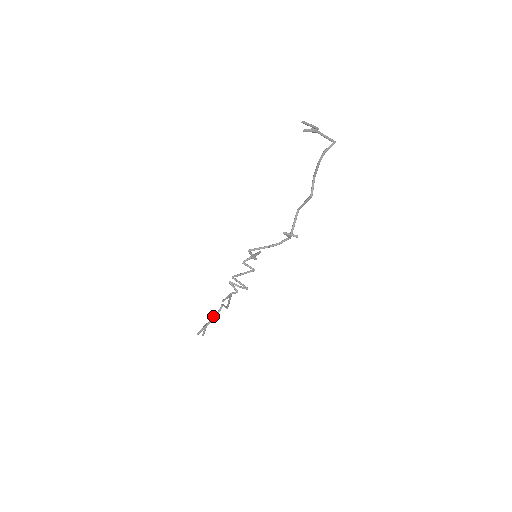
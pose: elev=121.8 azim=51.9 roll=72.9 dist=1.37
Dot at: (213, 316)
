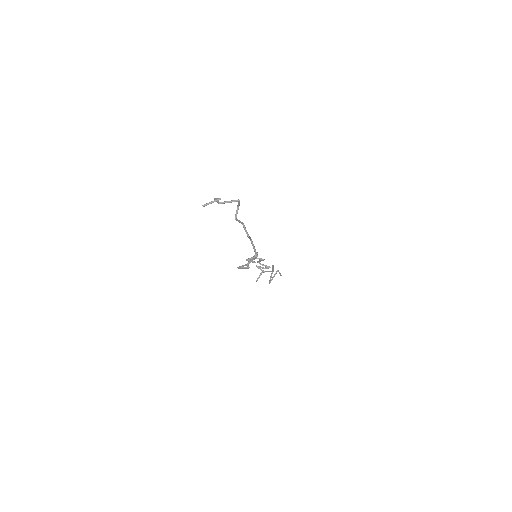
Dot at: (271, 274)
